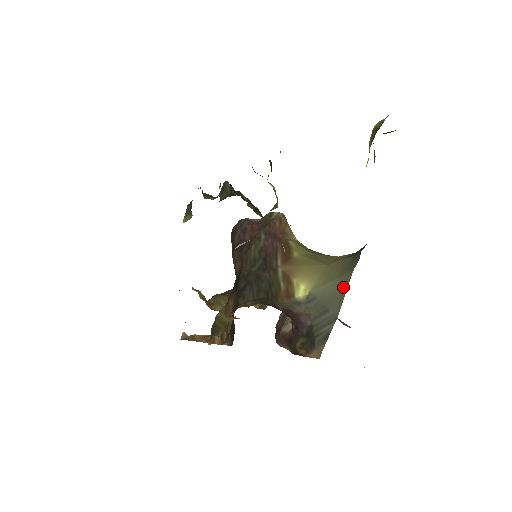
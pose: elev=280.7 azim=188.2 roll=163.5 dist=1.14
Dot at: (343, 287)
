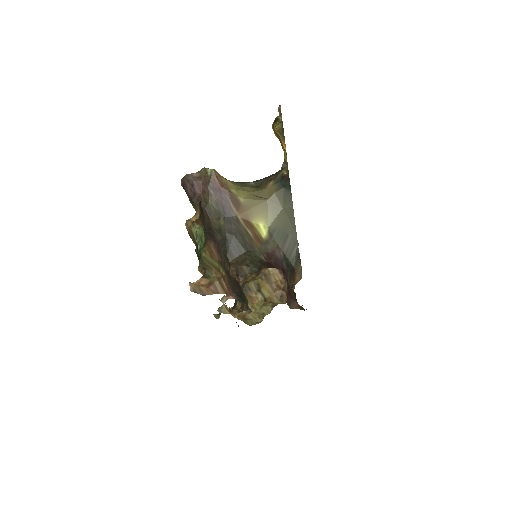
Dot at: (290, 215)
